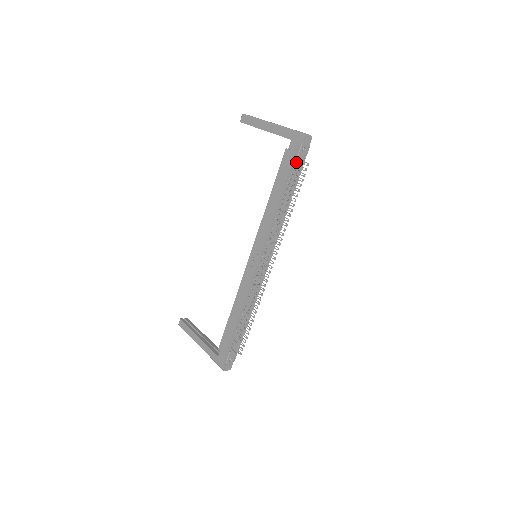
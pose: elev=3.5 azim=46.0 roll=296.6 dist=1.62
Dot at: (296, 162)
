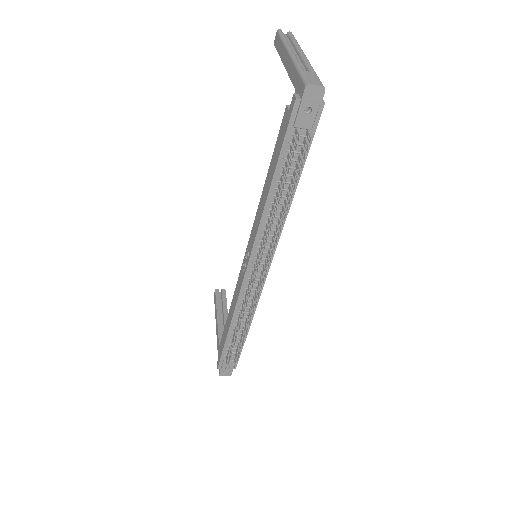
Dot at: (296, 132)
